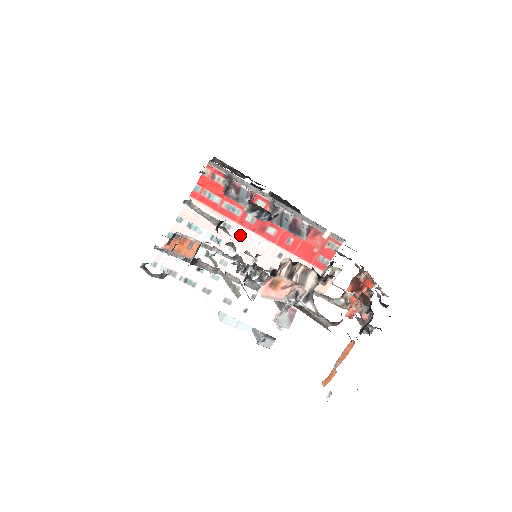
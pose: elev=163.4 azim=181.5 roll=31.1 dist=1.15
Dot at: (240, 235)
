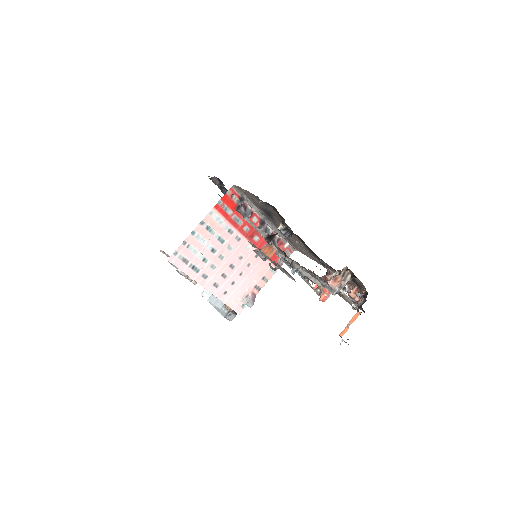
Dot at: (237, 239)
